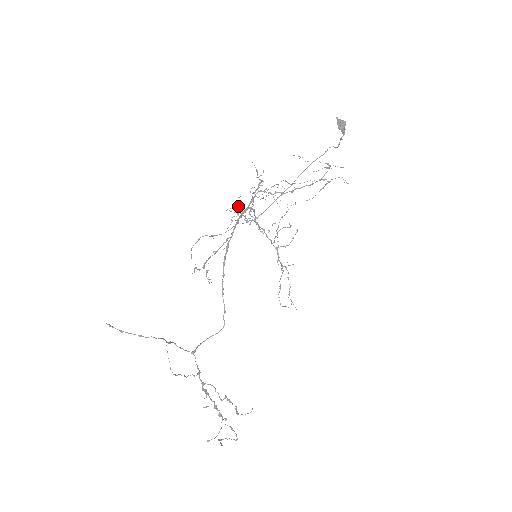
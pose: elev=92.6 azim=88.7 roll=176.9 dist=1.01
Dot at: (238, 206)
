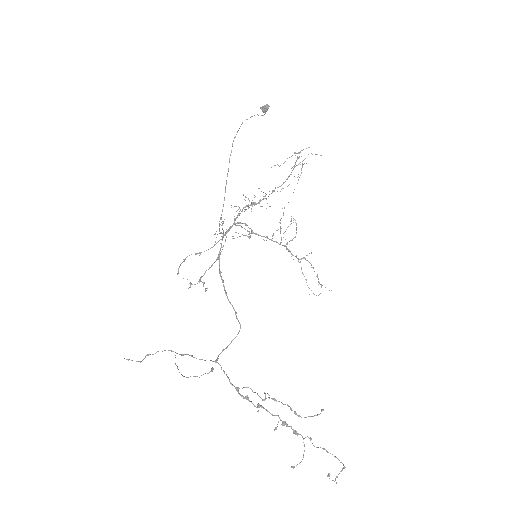
Dot at: (222, 224)
